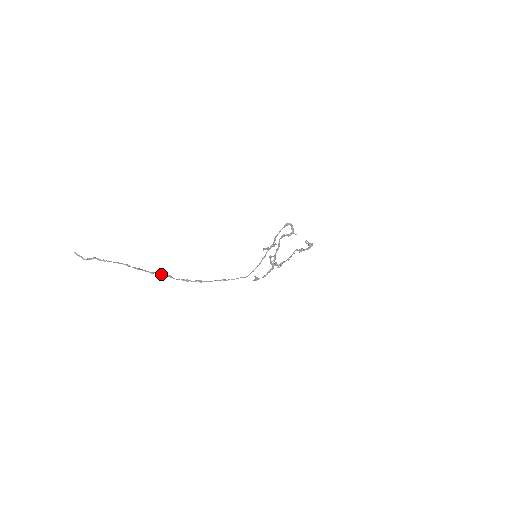
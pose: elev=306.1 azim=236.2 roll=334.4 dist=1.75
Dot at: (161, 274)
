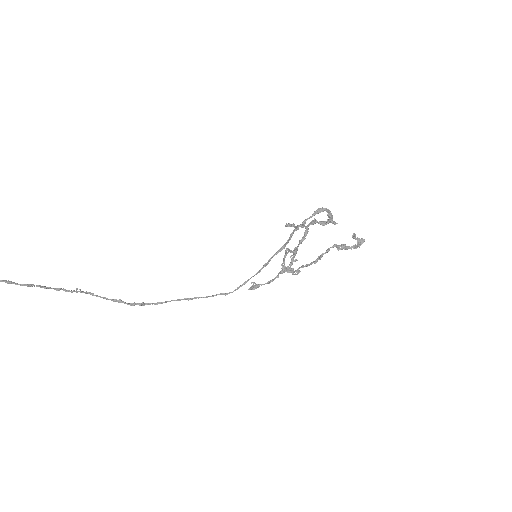
Dot at: (74, 291)
